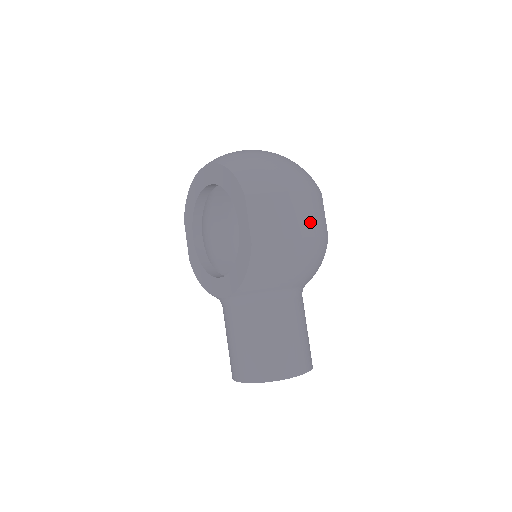
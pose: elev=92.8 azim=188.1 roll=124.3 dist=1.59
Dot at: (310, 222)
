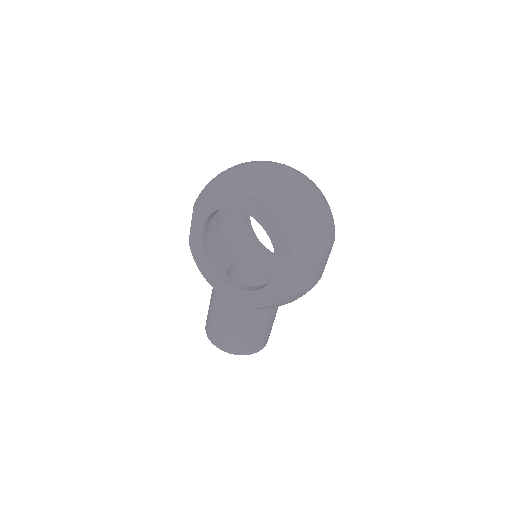
Dot at: (324, 268)
